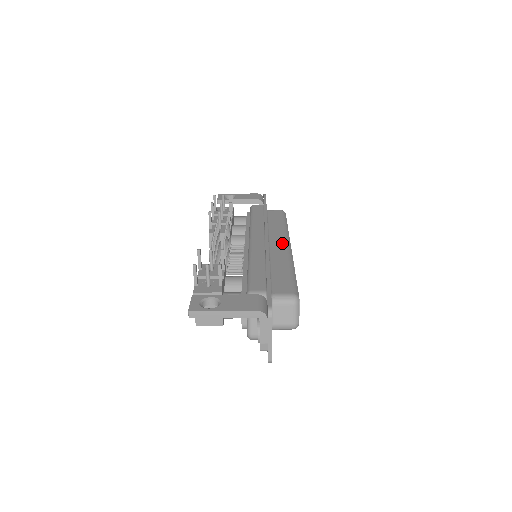
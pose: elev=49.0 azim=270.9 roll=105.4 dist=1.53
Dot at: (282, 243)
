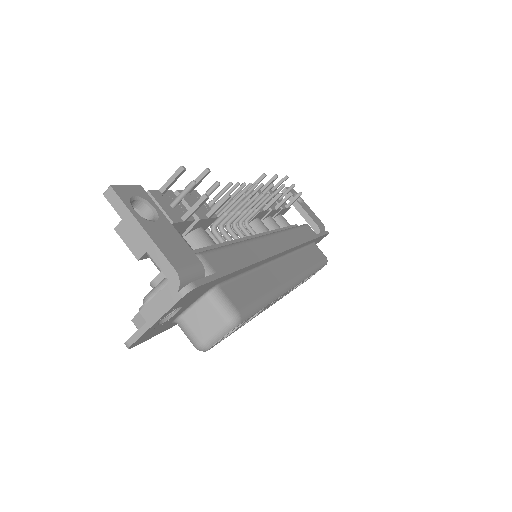
Dot at: (292, 272)
